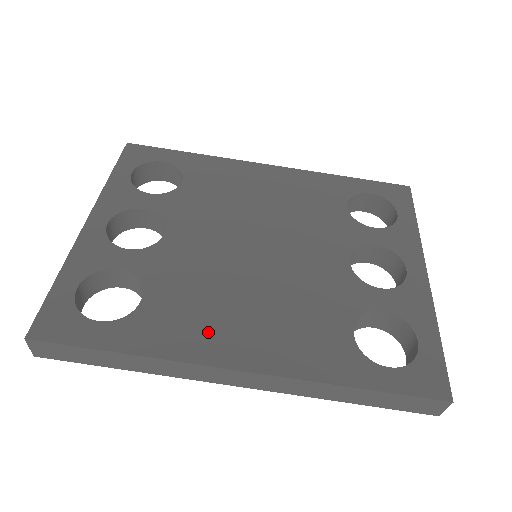
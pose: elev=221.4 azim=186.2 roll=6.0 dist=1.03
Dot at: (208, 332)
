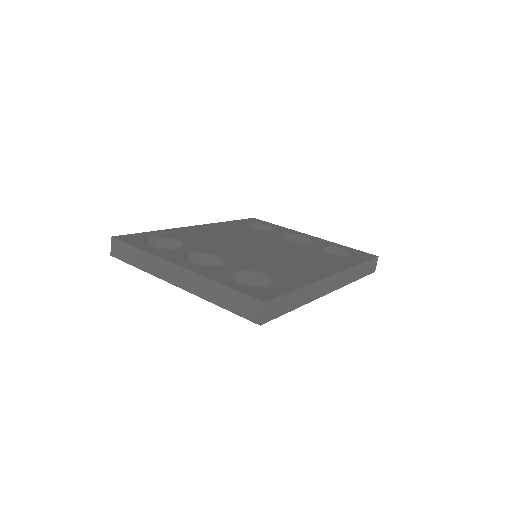
Dot at: (305, 271)
